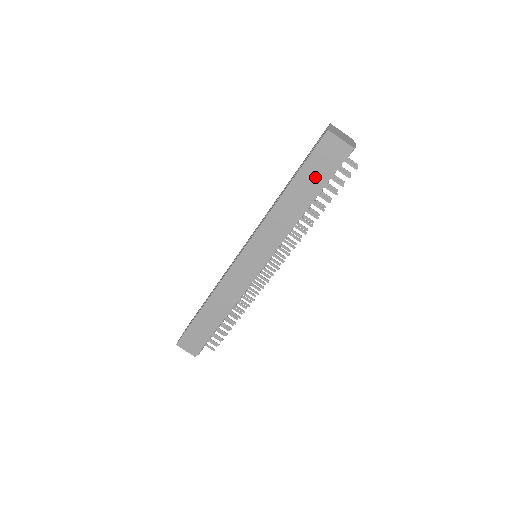
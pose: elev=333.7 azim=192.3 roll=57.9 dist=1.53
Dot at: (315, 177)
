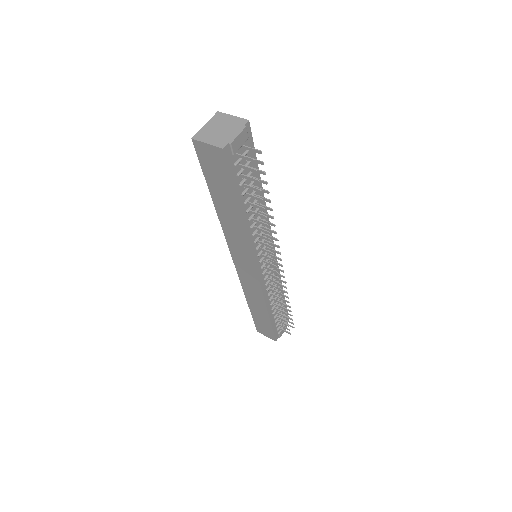
Dot at: (222, 186)
